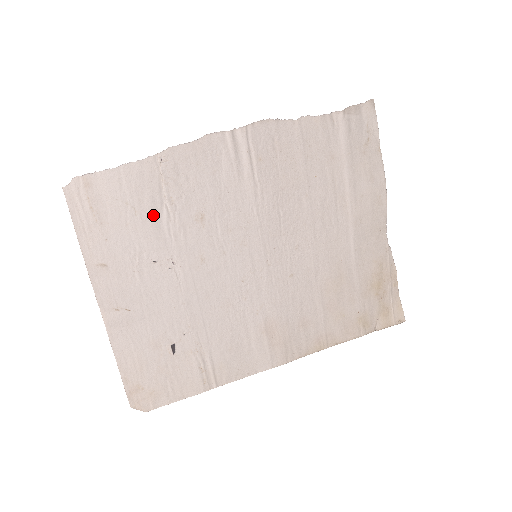
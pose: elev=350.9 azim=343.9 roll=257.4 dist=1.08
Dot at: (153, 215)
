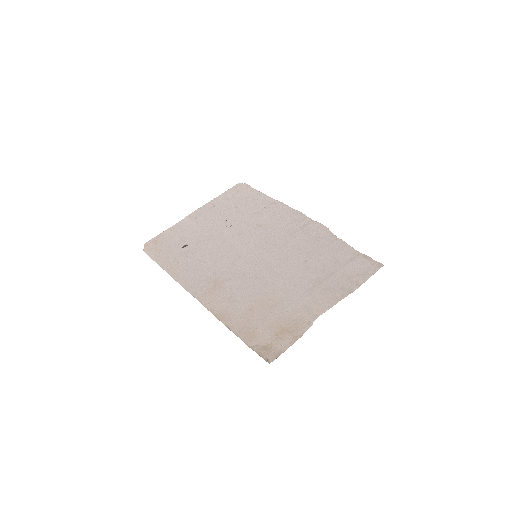
Dot at: (248, 210)
